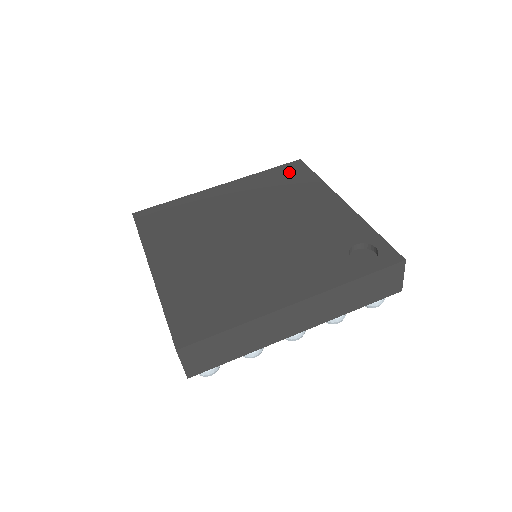
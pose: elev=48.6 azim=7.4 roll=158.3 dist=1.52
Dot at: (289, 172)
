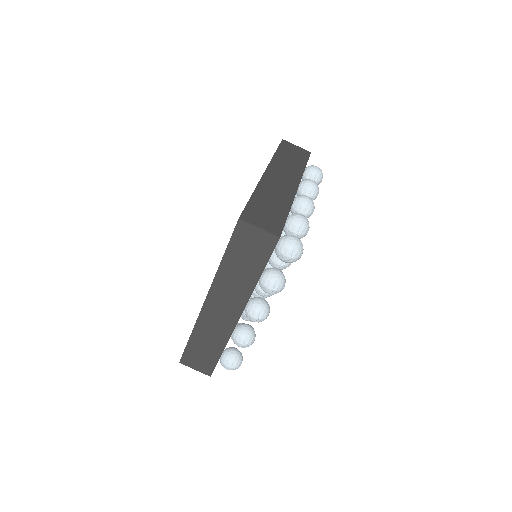
Dot at: occluded
